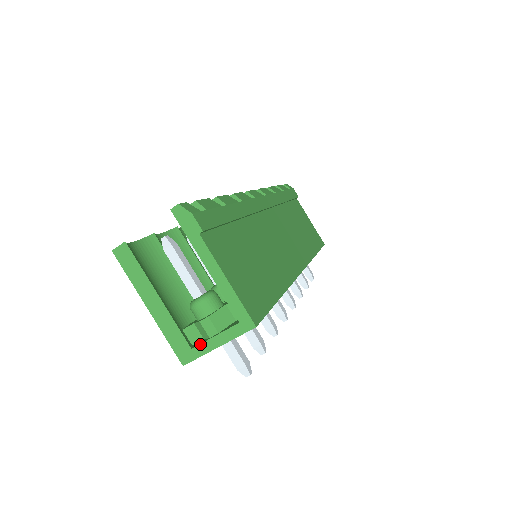
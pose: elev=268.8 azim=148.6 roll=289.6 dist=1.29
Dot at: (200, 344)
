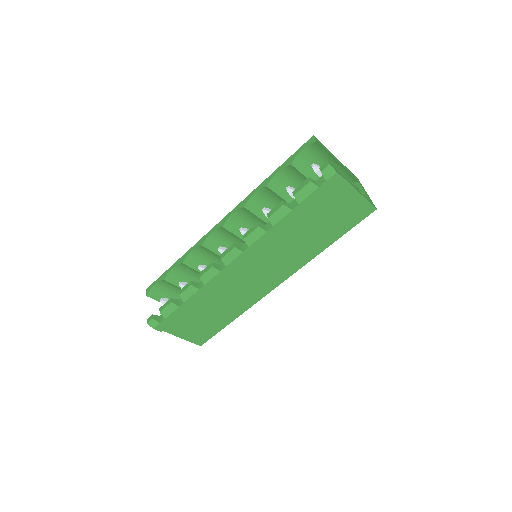
Dot at: occluded
